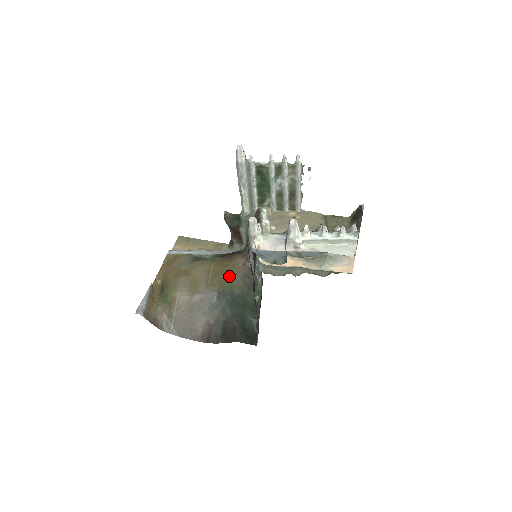
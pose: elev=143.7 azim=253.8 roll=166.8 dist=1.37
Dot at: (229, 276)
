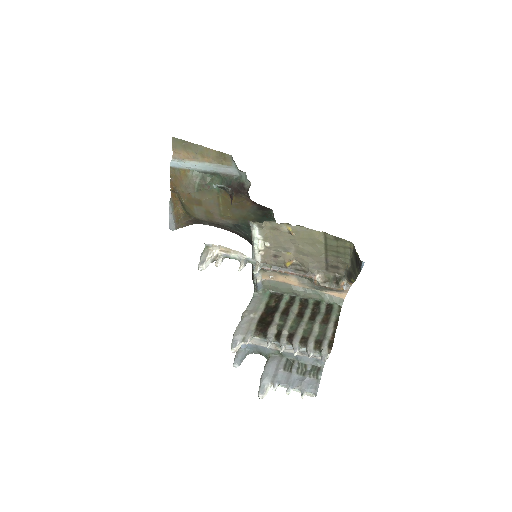
Dot at: (240, 212)
